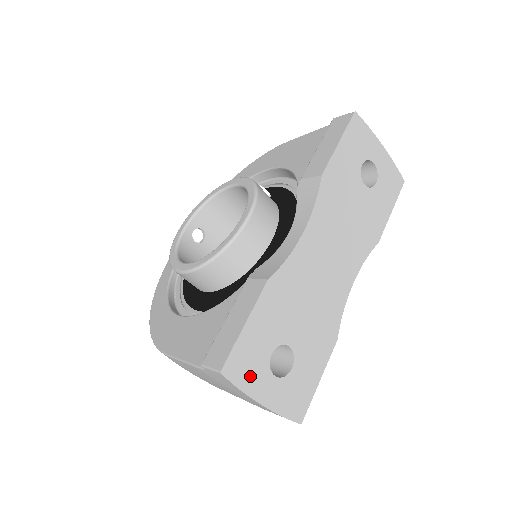
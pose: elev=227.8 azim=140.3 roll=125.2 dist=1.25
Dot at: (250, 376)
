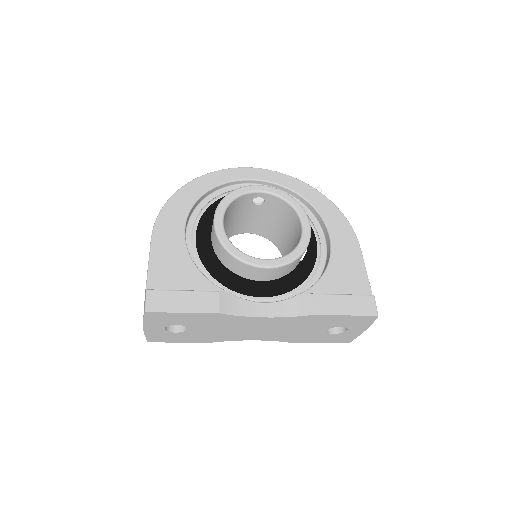
Dot at: (155, 321)
